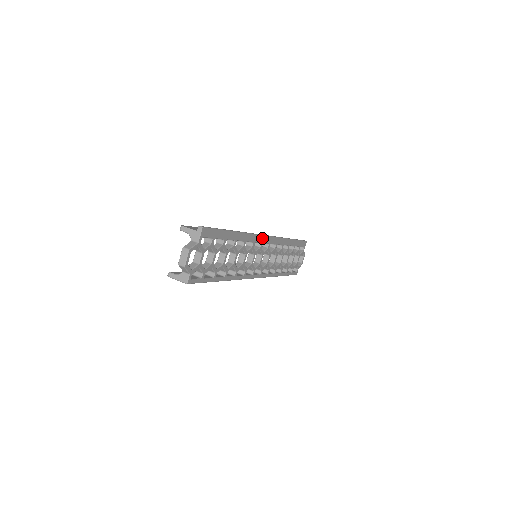
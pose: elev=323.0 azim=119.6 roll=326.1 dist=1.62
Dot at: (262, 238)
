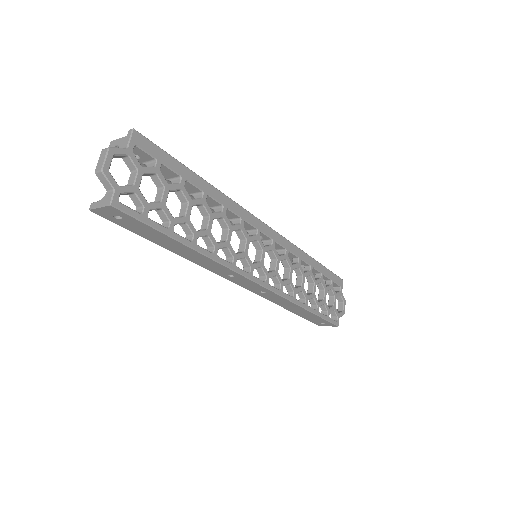
Dot at: (257, 222)
